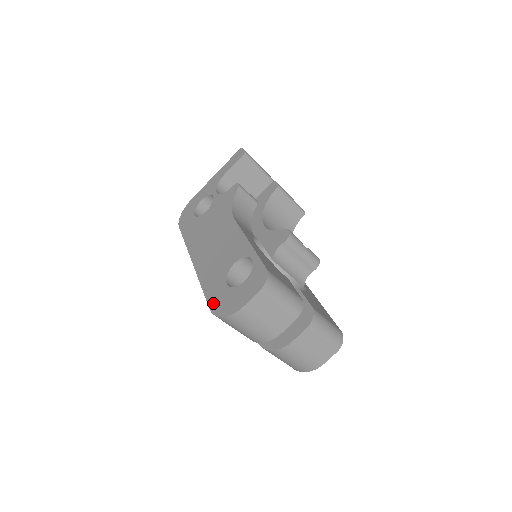
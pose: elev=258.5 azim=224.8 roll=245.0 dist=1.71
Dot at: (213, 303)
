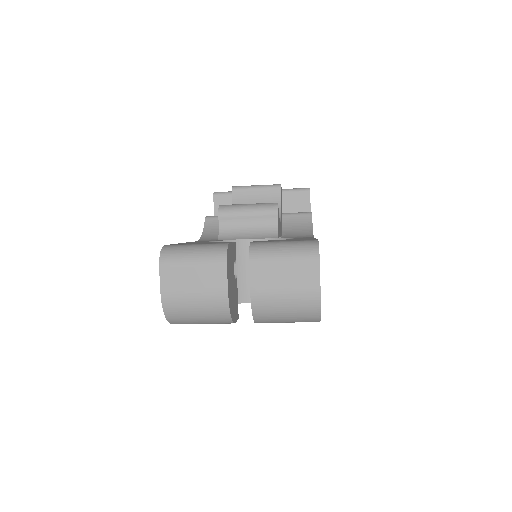
Dot at: occluded
